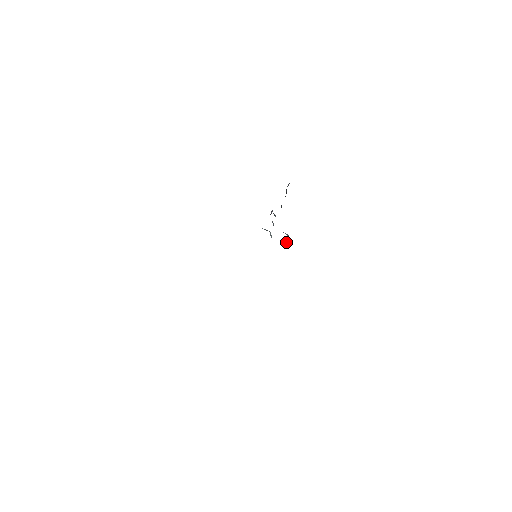
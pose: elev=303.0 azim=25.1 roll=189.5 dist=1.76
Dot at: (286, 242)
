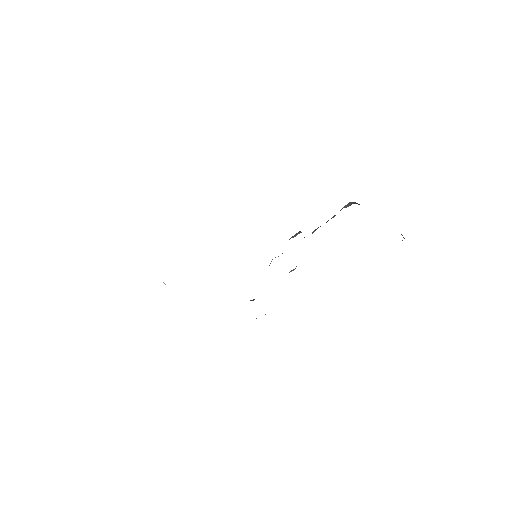
Dot at: occluded
